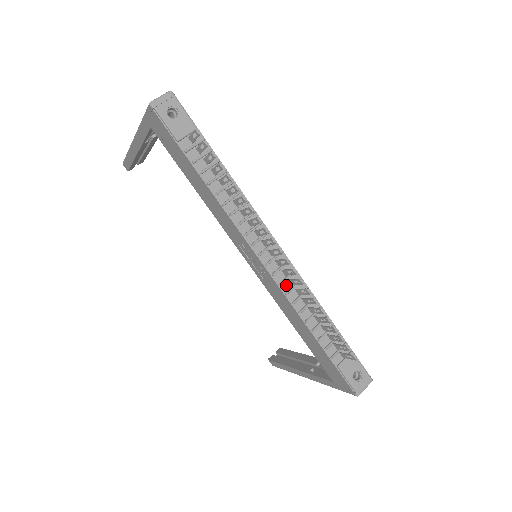
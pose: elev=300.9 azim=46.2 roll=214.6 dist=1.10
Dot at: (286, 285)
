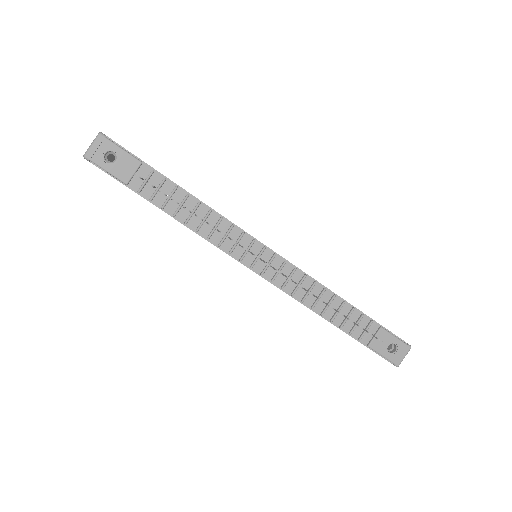
Dot at: (290, 286)
